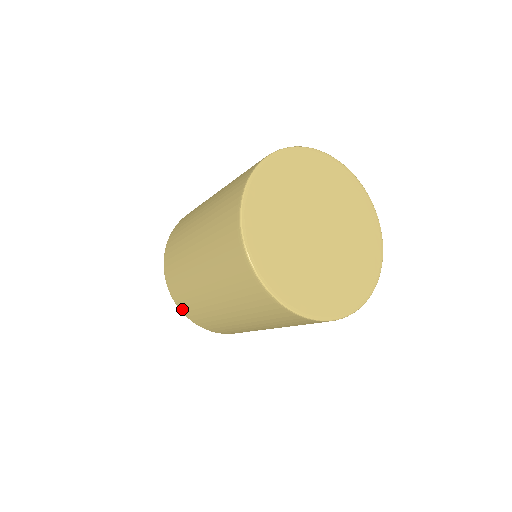
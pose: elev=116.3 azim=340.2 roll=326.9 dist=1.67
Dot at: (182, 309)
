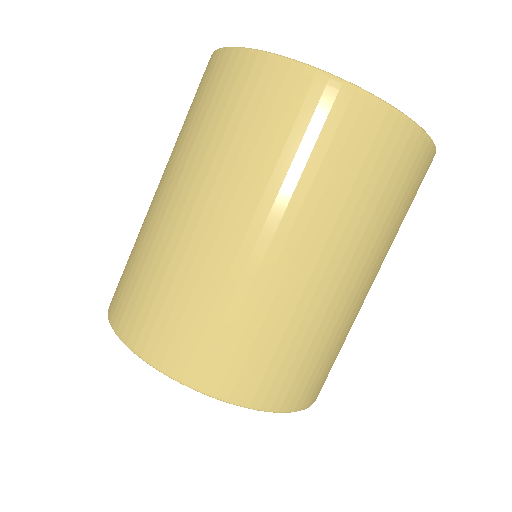
Dot at: (224, 388)
